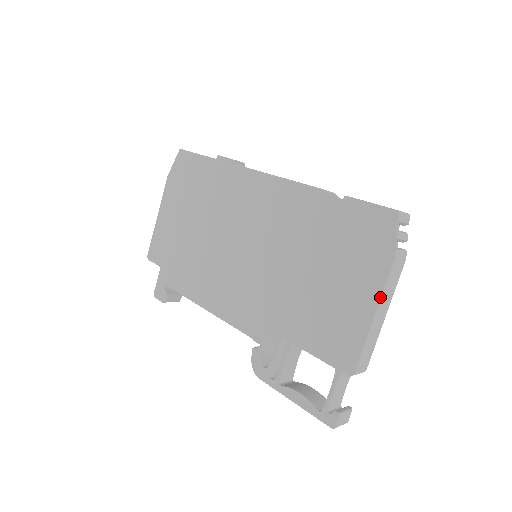
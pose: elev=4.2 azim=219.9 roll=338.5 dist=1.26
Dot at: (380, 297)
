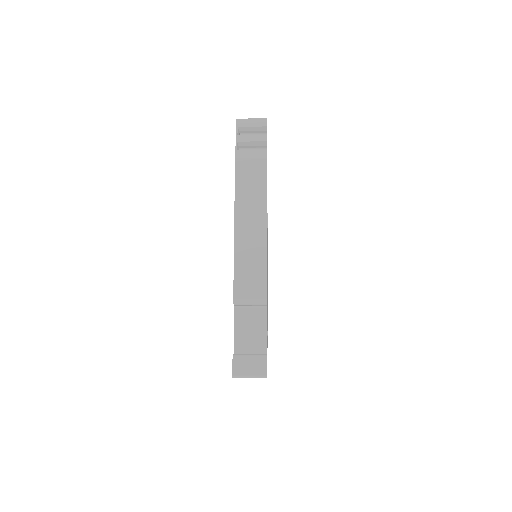
Dot at: (234, 203)
